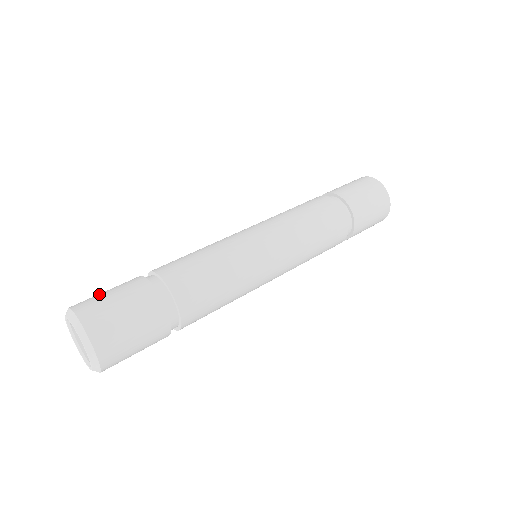
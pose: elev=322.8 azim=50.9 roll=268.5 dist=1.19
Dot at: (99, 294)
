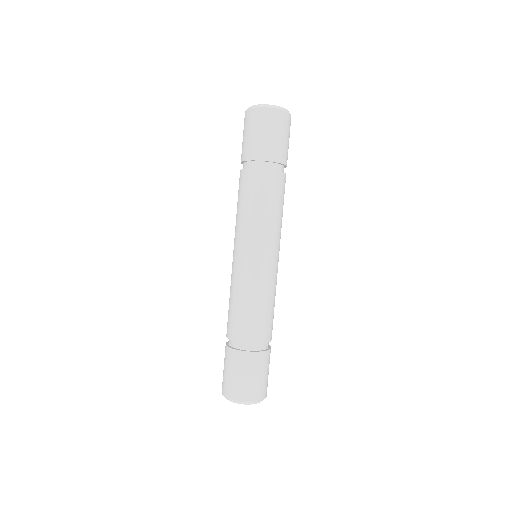
Dot at: (242, 382)
